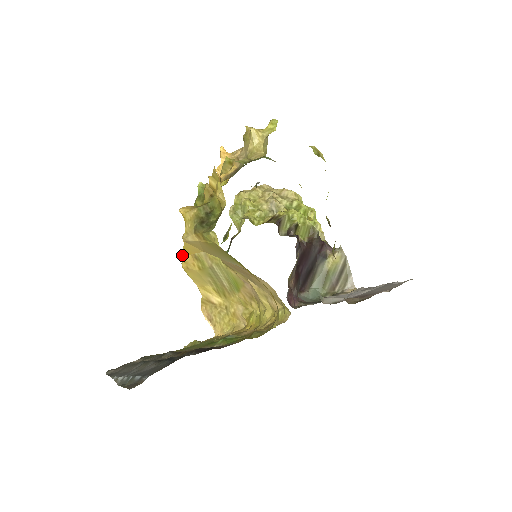
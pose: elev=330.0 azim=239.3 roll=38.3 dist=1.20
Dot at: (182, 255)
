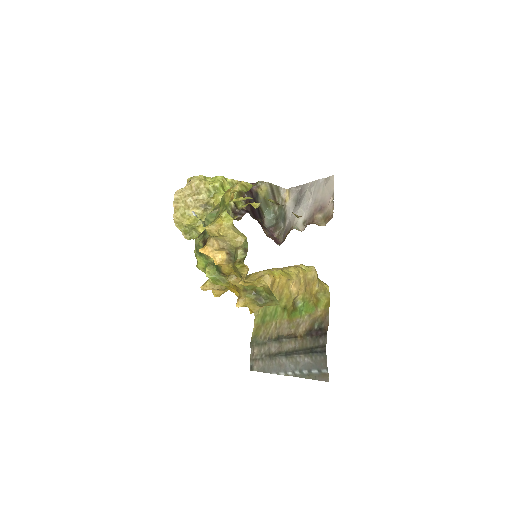
Dot at: occluded
